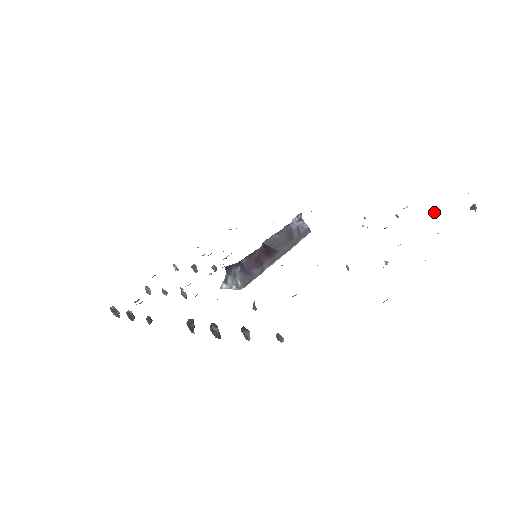
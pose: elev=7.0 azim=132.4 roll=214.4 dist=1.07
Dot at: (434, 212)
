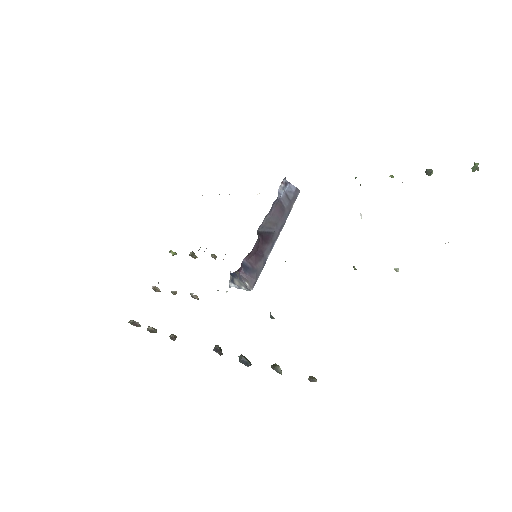
Dot at: (432, 170)
